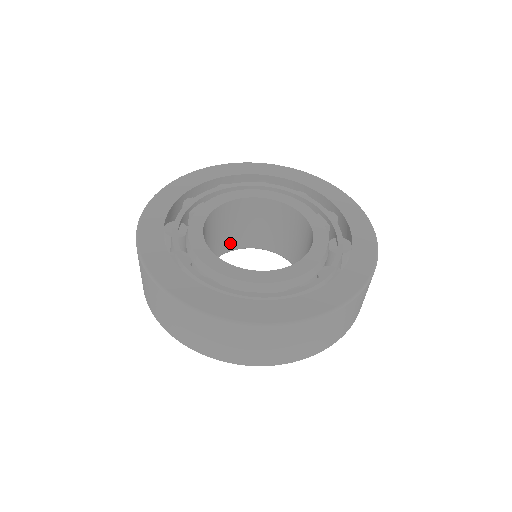
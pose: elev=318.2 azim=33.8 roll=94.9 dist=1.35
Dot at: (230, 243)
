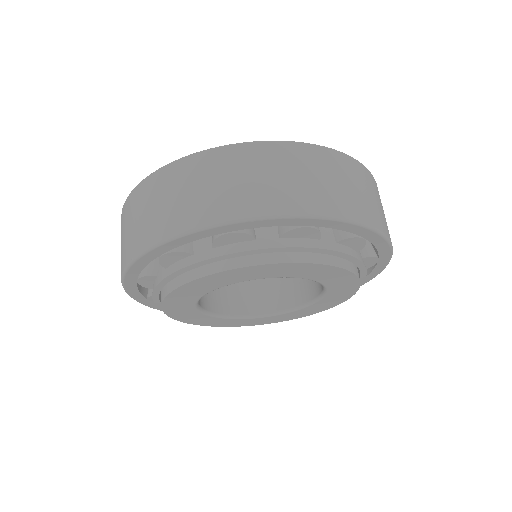
Dot at: (266, 301)
